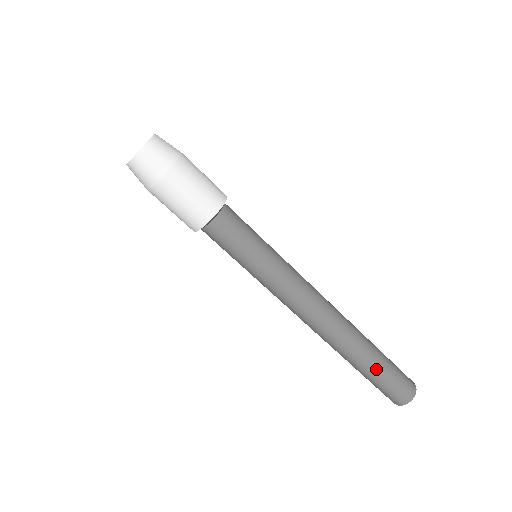
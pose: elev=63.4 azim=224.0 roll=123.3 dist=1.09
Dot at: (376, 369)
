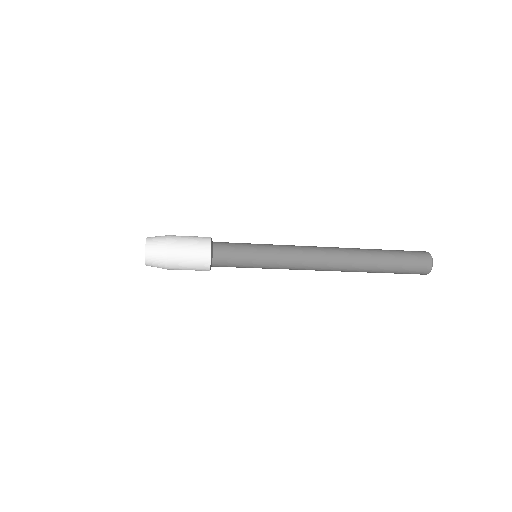
Dot at: (386, 271)
